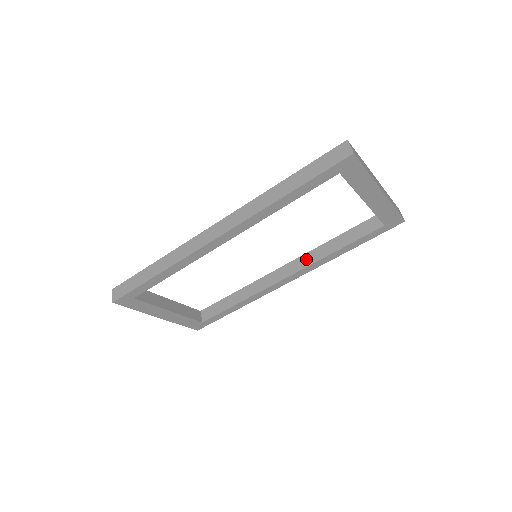
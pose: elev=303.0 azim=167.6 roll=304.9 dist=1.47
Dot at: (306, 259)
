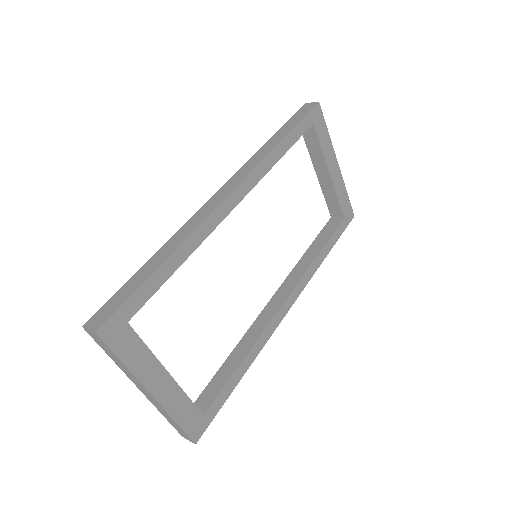
Dot at: (294, 276)
